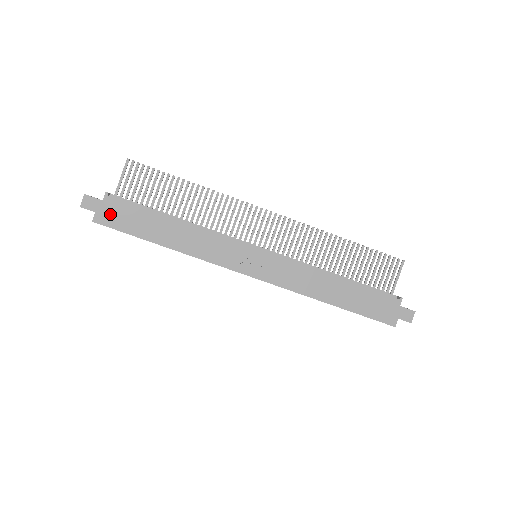
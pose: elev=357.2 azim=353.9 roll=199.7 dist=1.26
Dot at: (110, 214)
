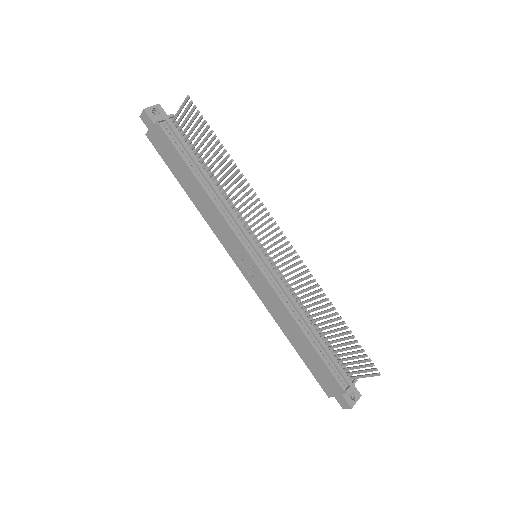
Dot at: (157, 139)
